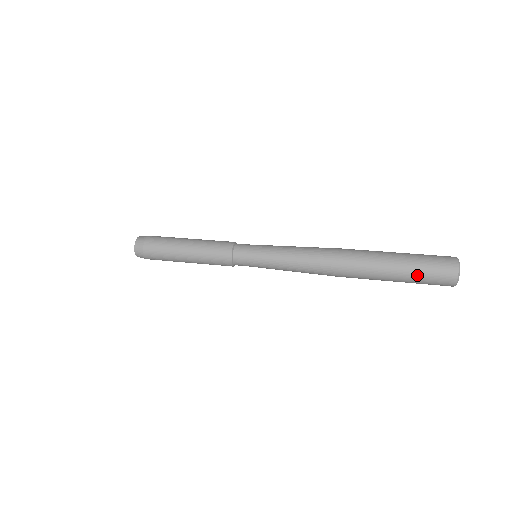
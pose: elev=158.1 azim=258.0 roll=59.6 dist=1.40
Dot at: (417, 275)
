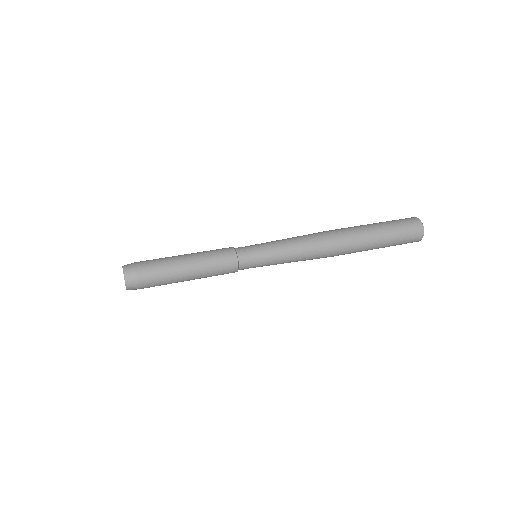
Dot at: (396, 240)
